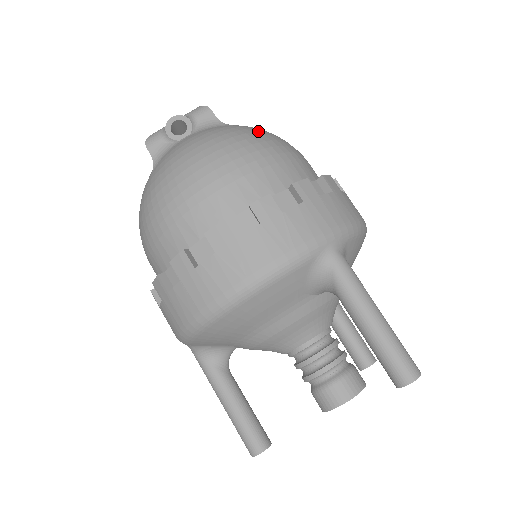
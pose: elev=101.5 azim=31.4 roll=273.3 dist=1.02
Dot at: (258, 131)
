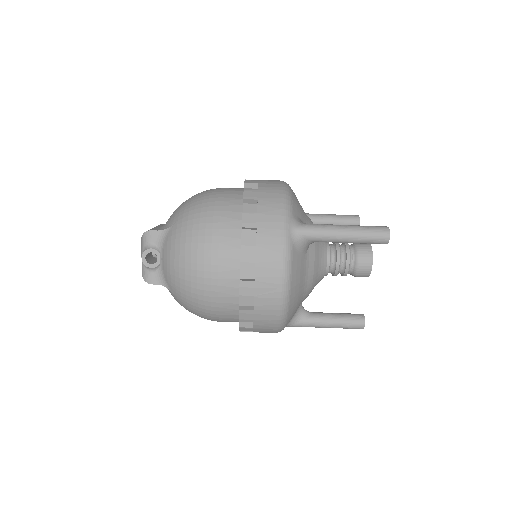
Dot at: (188, 215)
